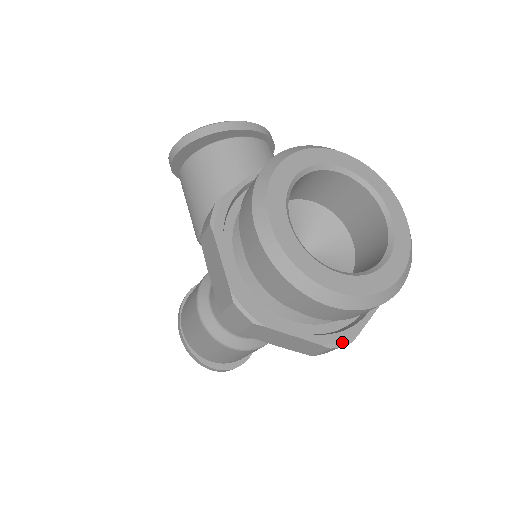
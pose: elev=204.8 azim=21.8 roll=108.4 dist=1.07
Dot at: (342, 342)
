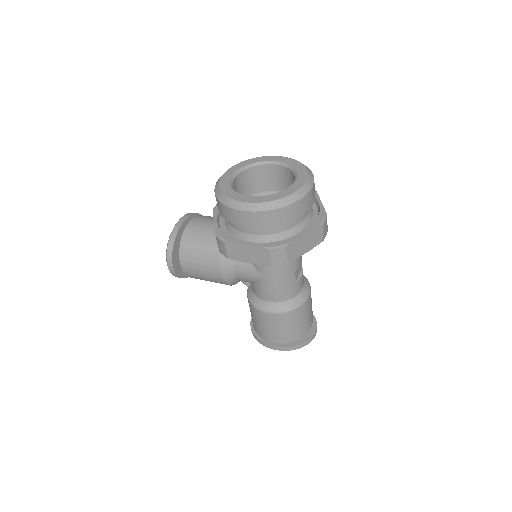
Dot at: (323, 218)
